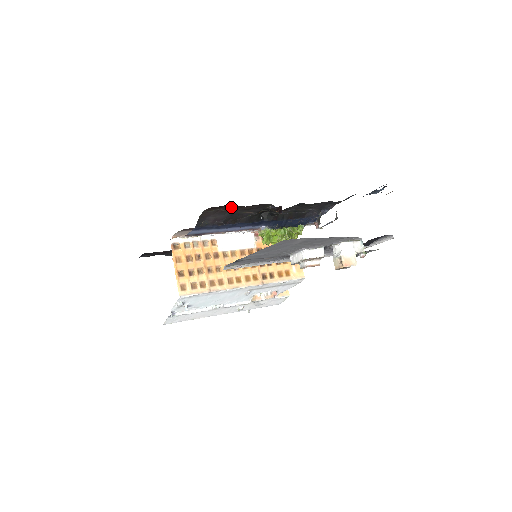
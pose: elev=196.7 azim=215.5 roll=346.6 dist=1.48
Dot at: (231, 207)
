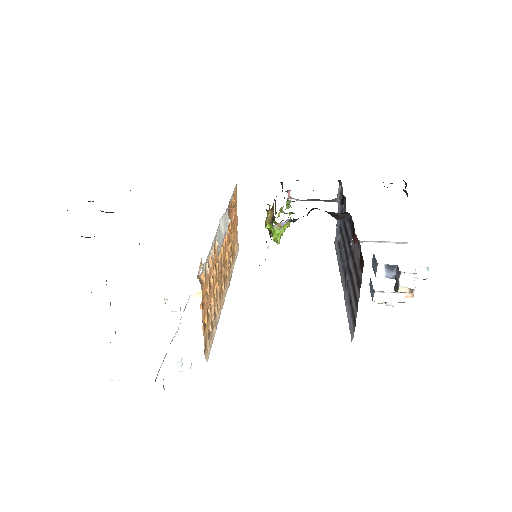
Dot at: occluded
